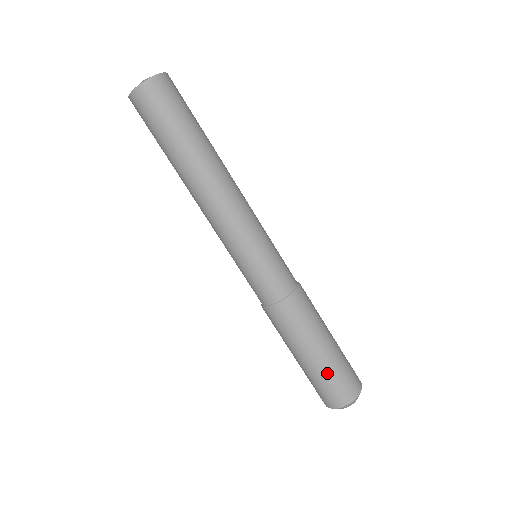
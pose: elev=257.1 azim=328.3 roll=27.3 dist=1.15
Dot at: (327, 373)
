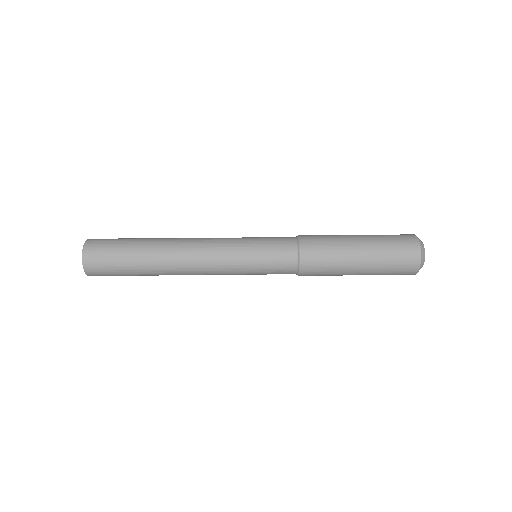
Dot at: (380, 272)
